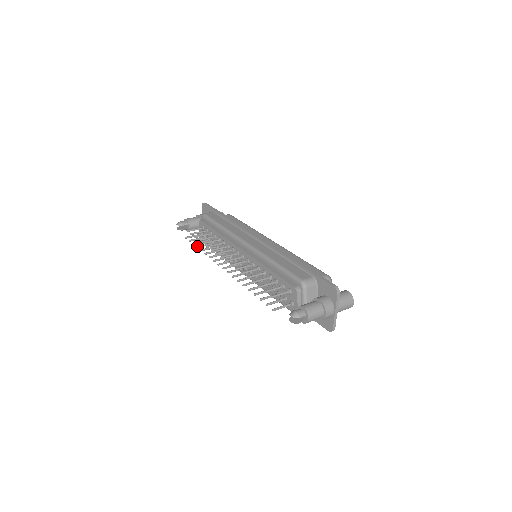
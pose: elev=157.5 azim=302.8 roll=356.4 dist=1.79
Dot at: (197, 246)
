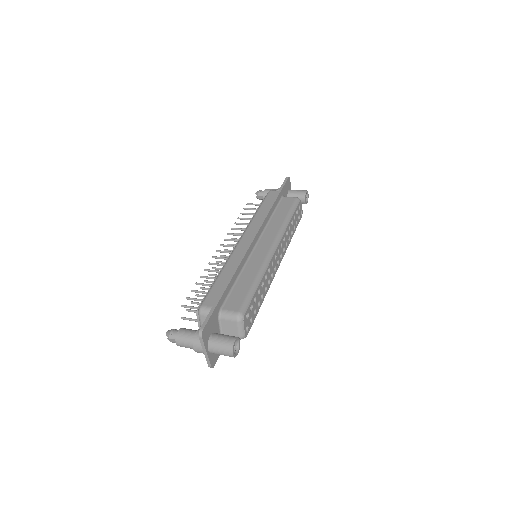
Dot at: occluded
